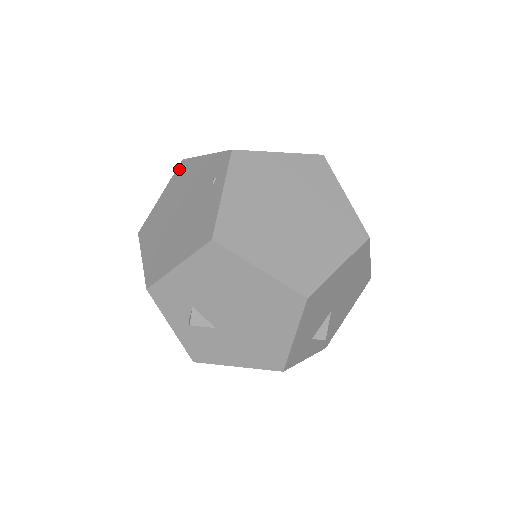
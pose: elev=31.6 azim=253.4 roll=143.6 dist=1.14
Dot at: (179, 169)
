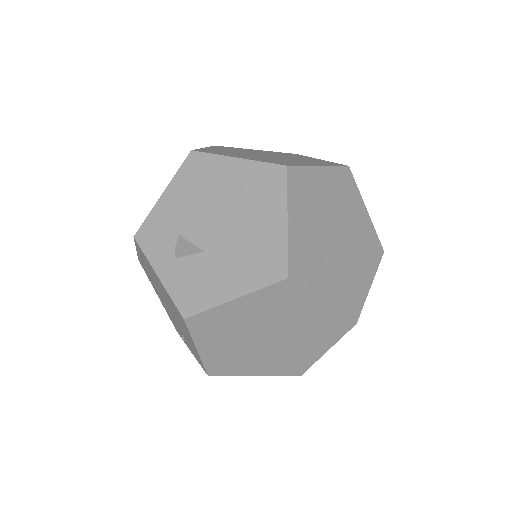
Dot at: occluded
